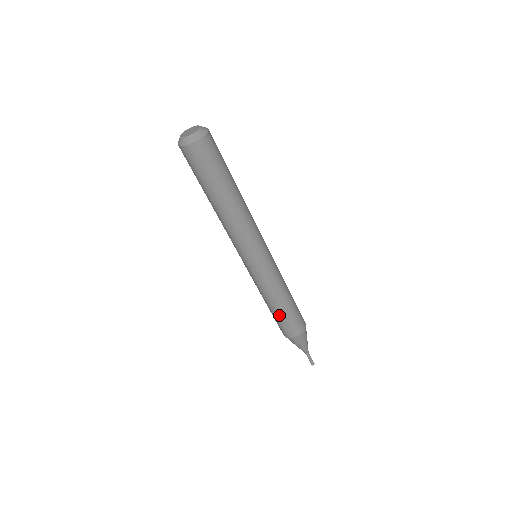
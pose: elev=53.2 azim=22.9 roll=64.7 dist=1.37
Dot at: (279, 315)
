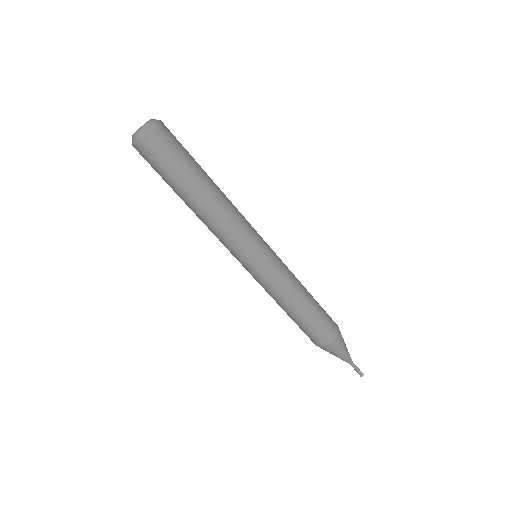
Dot at: (300, 321)
